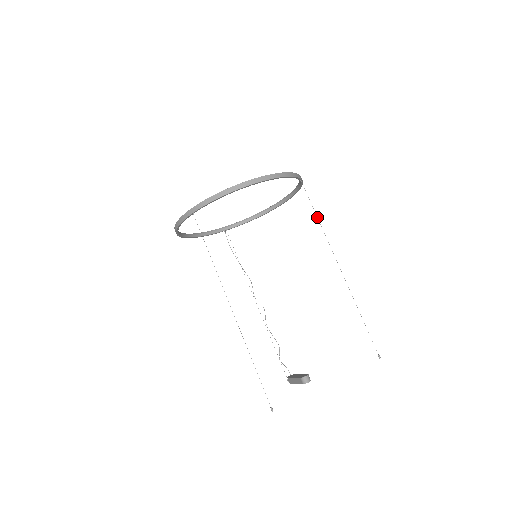
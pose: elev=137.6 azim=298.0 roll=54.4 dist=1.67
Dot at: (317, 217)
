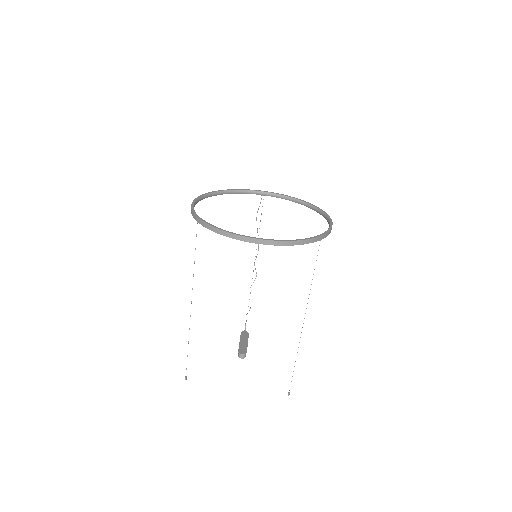
Dot at: occluded
